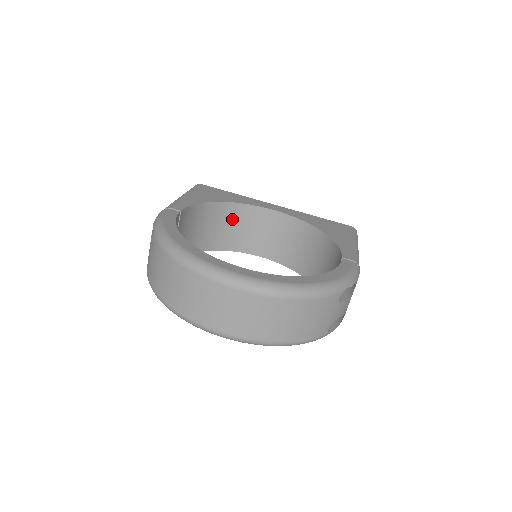
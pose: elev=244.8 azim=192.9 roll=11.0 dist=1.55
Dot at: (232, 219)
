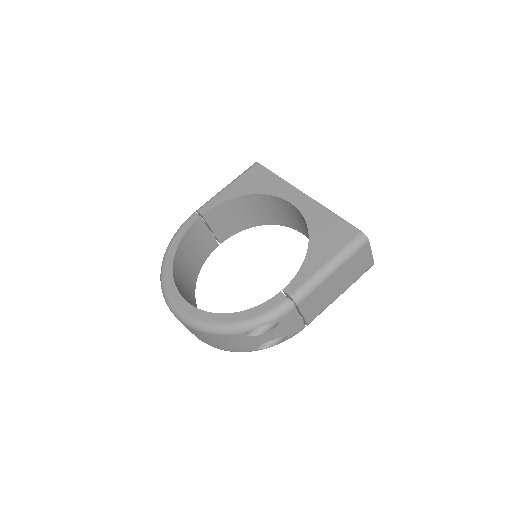
Dot at: (268, 205)
